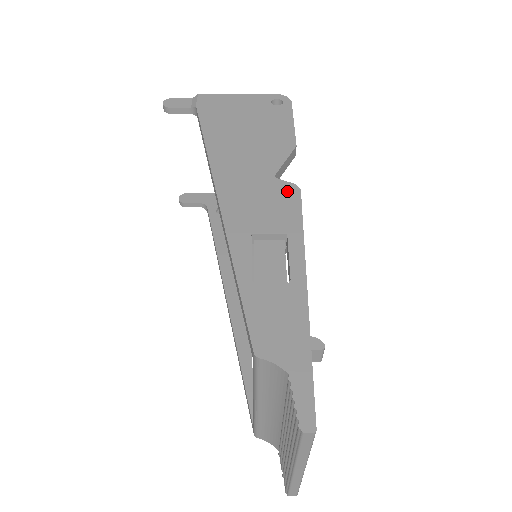
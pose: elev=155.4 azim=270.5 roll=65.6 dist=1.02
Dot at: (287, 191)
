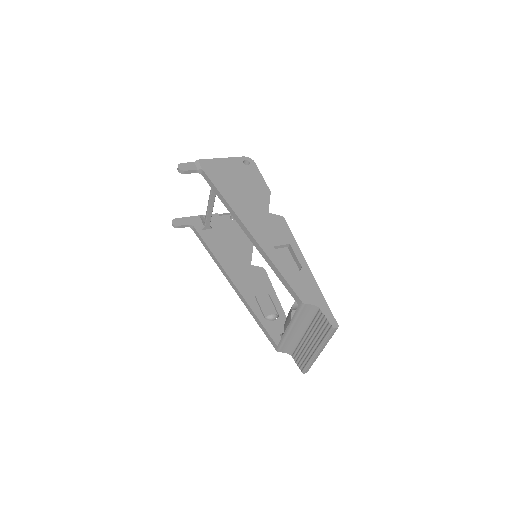
Dot at: (279, 220)
